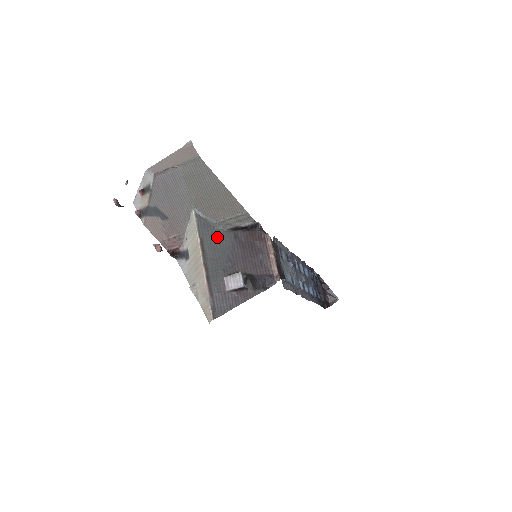
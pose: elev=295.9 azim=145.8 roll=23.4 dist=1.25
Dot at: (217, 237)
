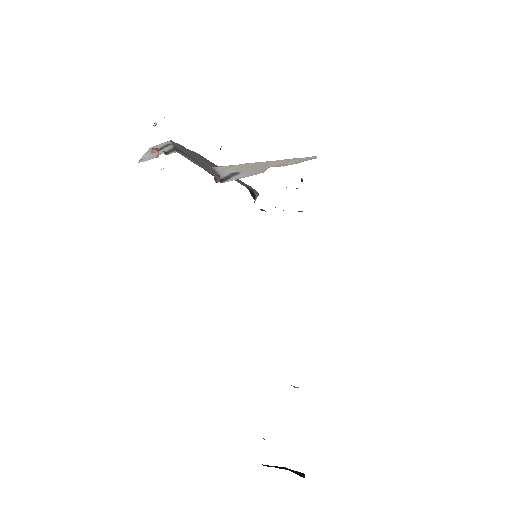
Dot at: occluded
